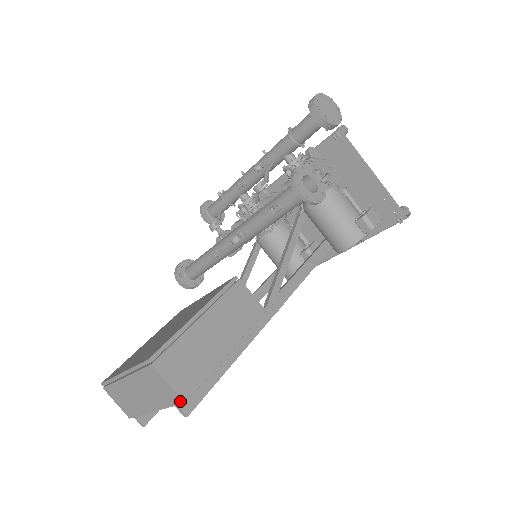
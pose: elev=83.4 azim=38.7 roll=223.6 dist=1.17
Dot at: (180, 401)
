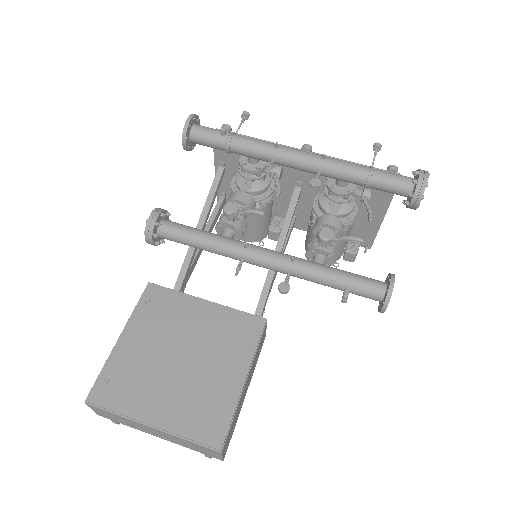
Dot at: (219, 459)
